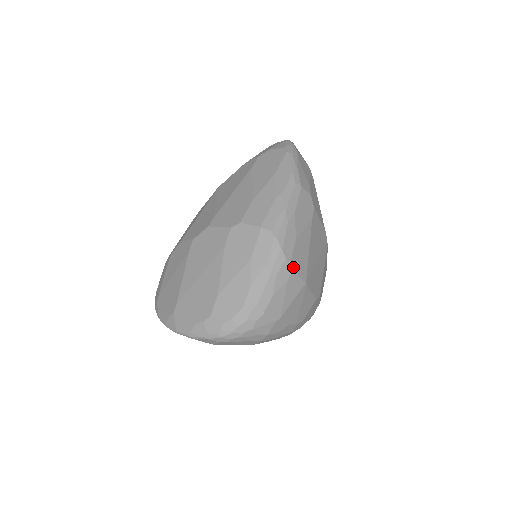
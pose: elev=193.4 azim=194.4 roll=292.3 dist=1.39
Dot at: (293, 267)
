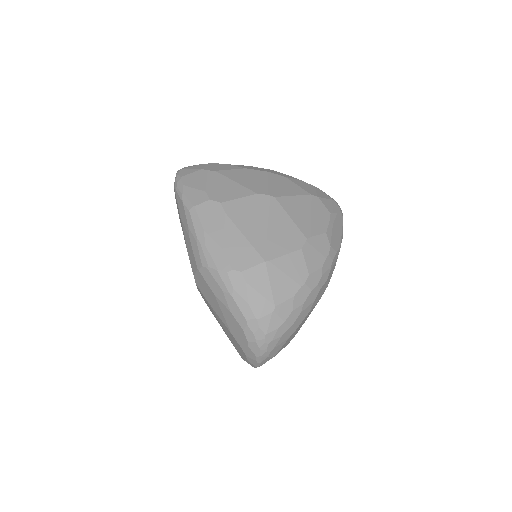
Dot at: (239, 269)
